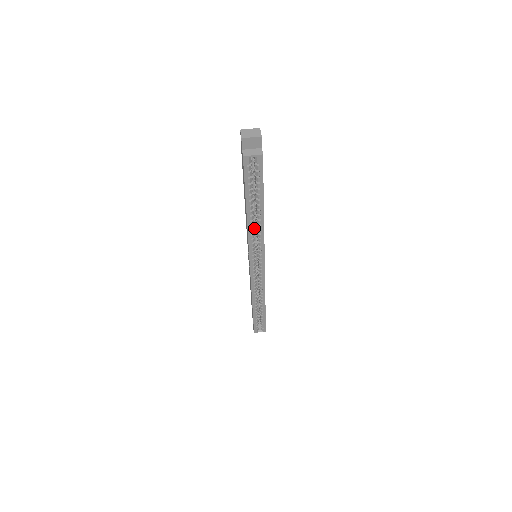
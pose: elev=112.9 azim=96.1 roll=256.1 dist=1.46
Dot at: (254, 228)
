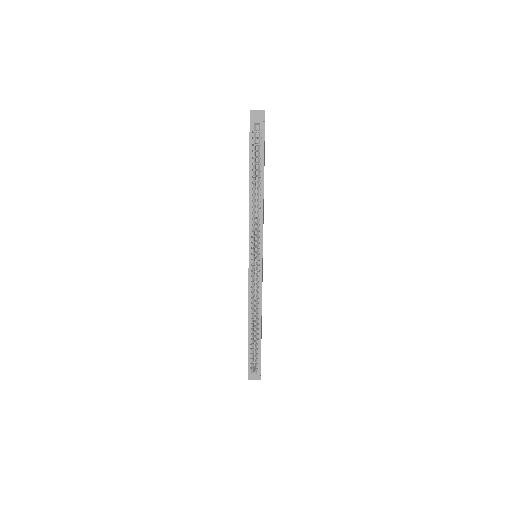
Dot at: (255, 211)
